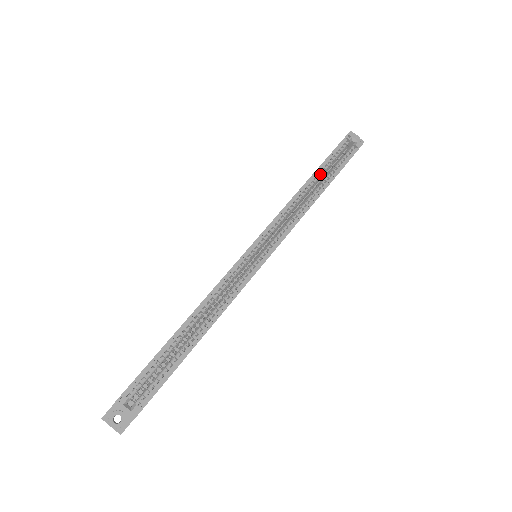
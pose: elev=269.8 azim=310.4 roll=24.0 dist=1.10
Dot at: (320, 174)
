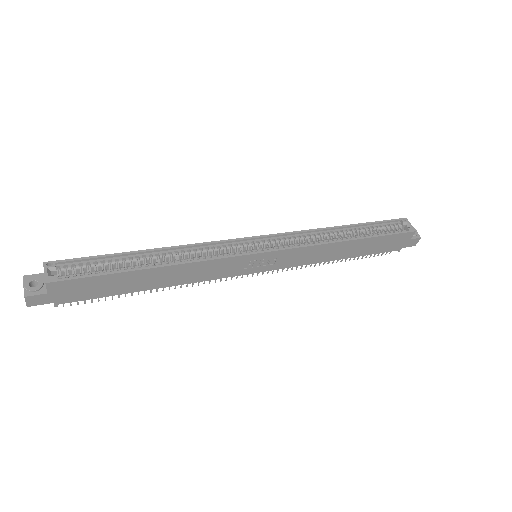
Dot at: (358, 229)
